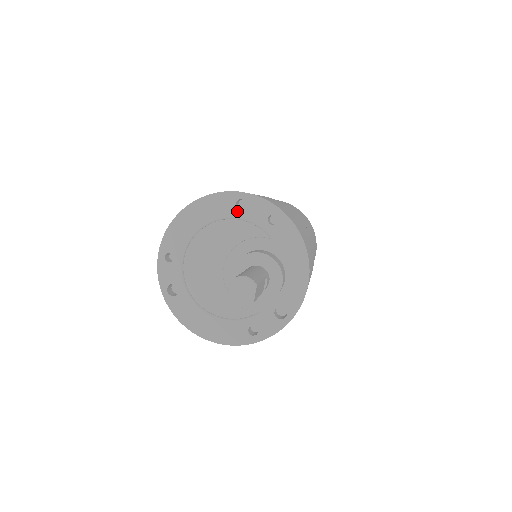
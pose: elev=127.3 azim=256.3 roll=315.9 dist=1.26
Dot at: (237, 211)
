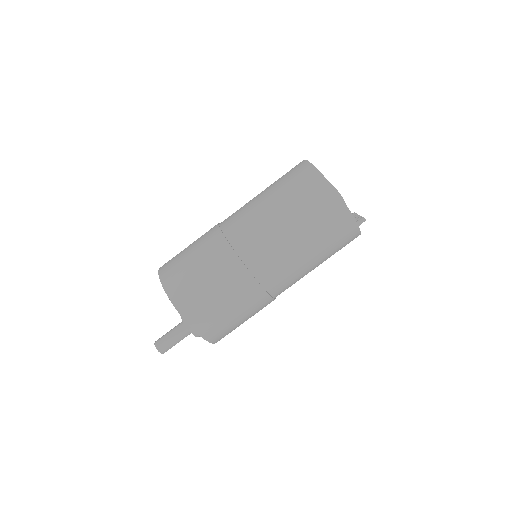
Dot at: occluded
